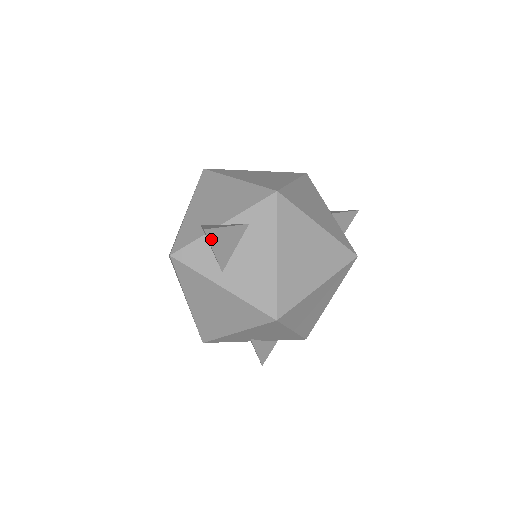
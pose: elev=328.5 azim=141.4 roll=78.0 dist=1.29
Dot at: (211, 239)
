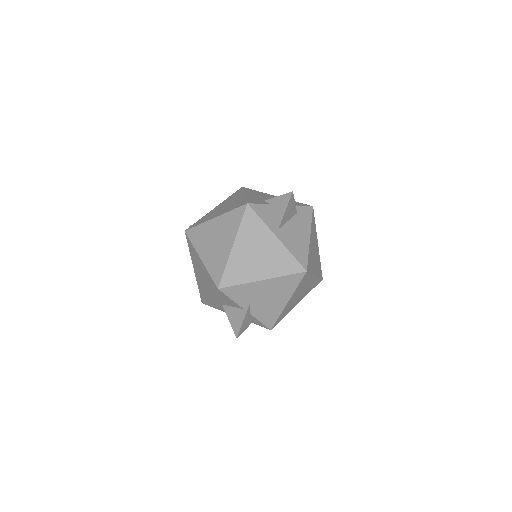
Dot at: (290, 201)
